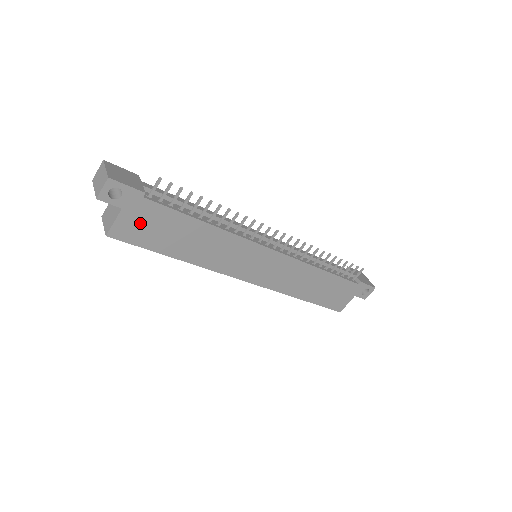
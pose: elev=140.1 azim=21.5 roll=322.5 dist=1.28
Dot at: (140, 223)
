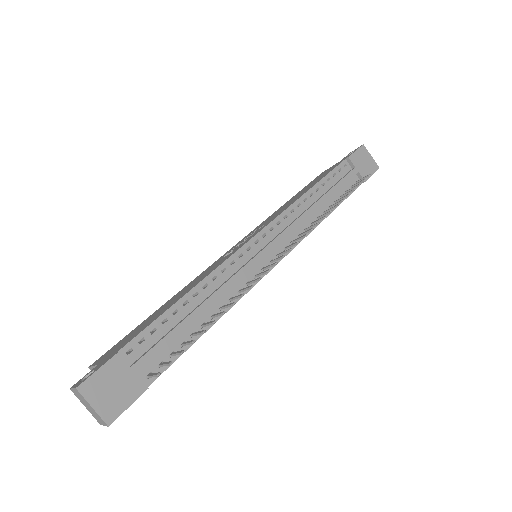
Dot at: occluded
